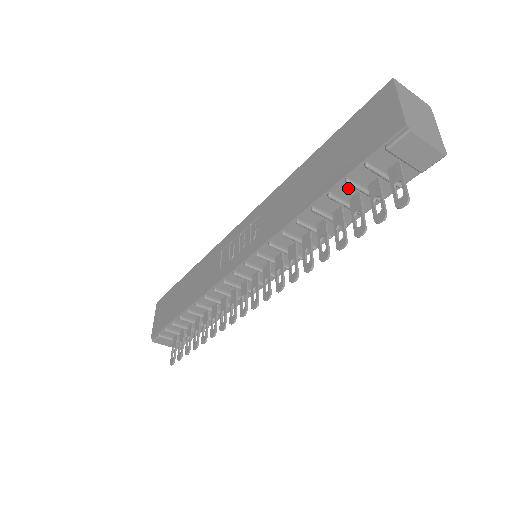
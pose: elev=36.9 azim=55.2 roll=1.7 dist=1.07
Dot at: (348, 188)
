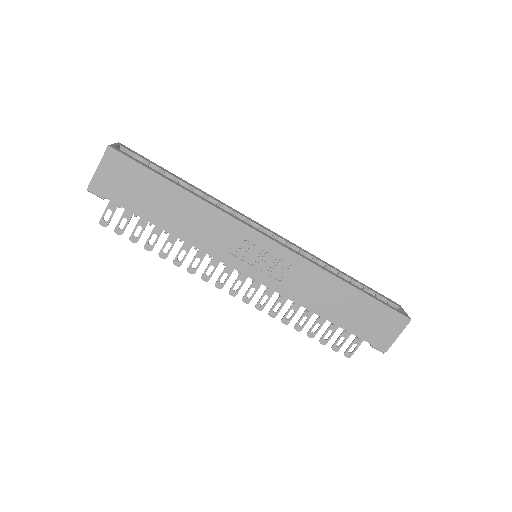
Dot at: occluded
